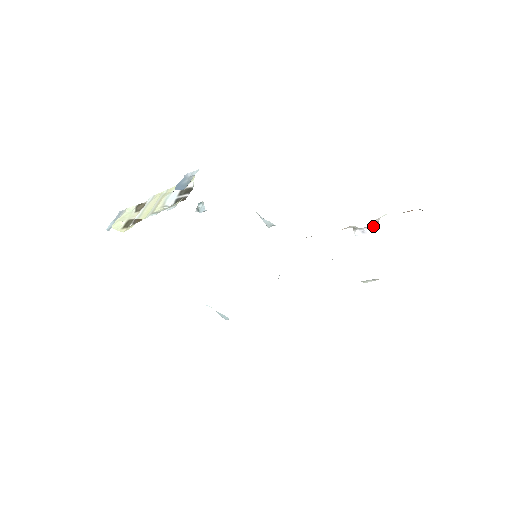
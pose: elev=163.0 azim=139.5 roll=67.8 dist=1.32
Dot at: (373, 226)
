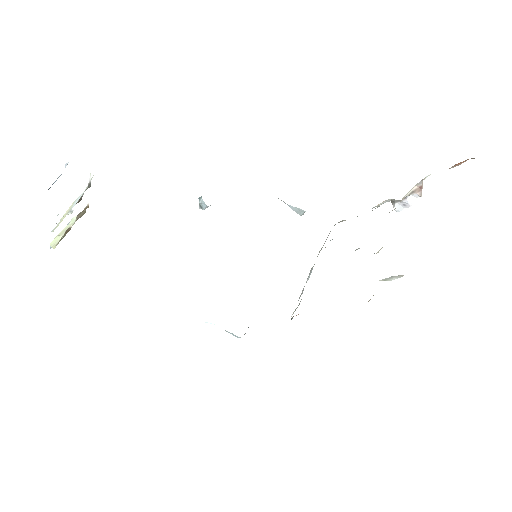
Dot at: (415, 195)
